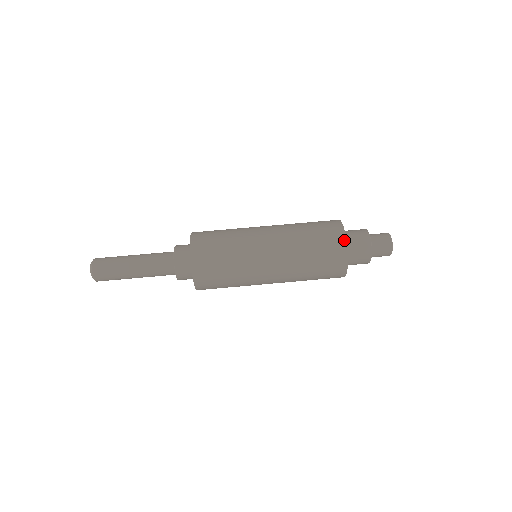
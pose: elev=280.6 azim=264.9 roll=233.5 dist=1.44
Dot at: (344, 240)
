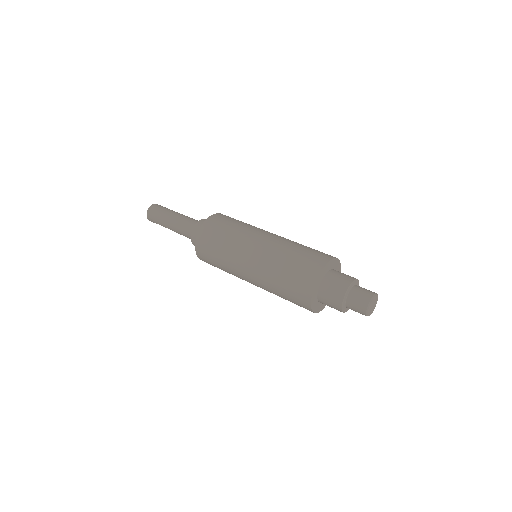
Dot at: (324, 264)
